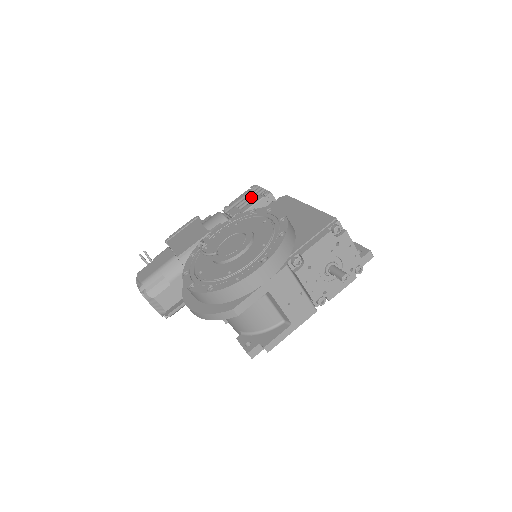
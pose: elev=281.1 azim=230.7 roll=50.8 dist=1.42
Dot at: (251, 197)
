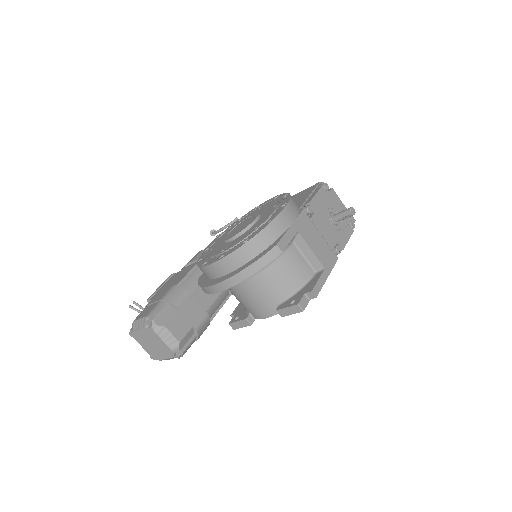
Dot at: occluded
